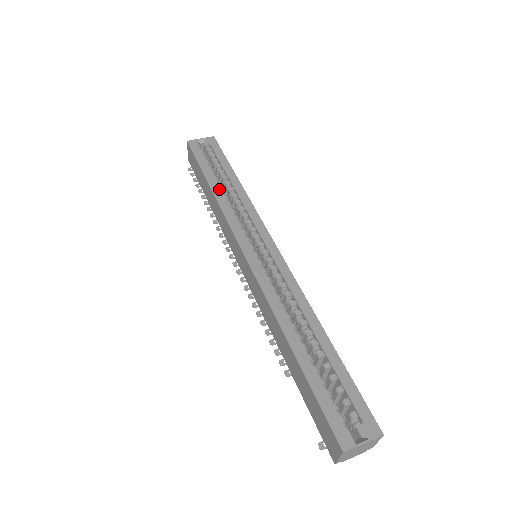
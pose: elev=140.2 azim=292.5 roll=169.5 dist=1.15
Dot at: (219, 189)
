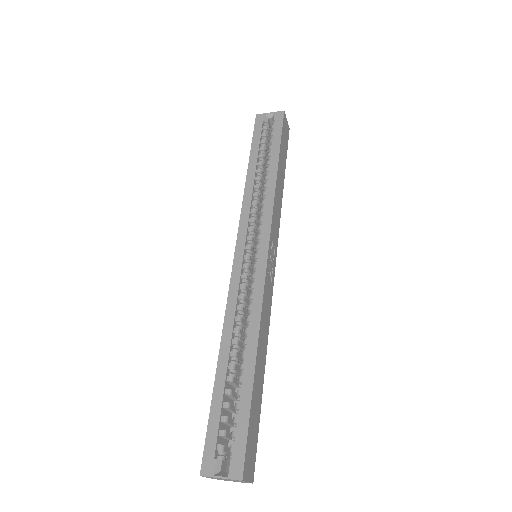
Dot at: (253, 176)
